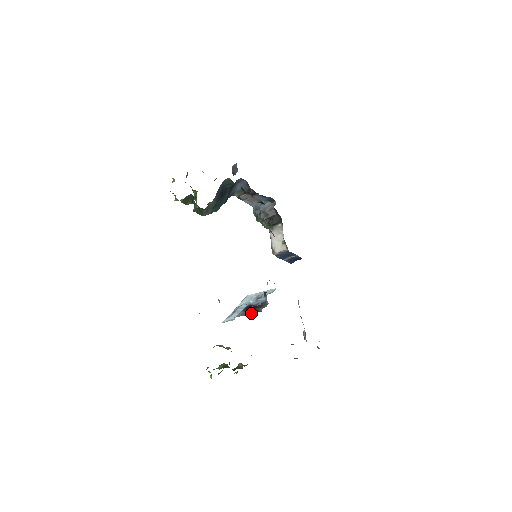
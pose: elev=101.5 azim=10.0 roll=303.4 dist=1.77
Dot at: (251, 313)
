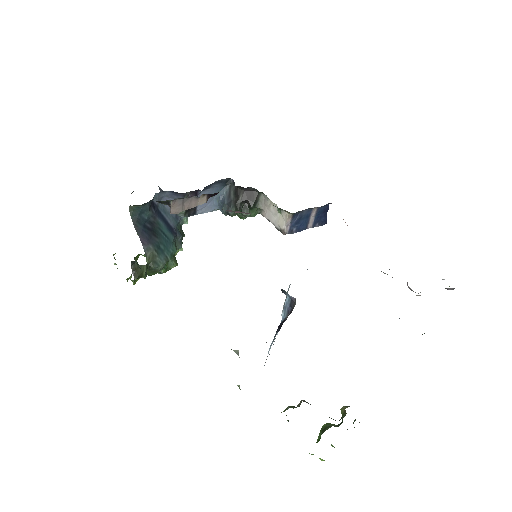
Dot at: occluded
